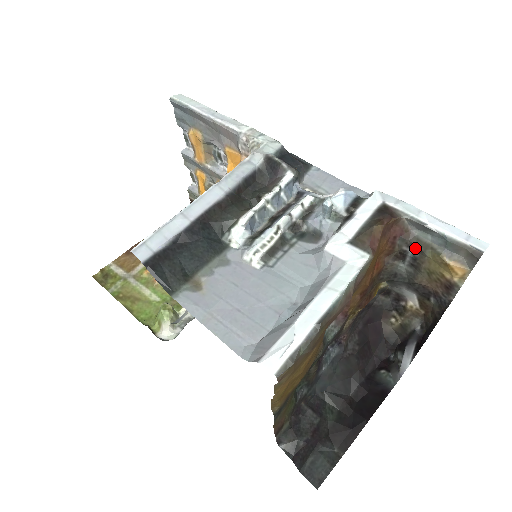
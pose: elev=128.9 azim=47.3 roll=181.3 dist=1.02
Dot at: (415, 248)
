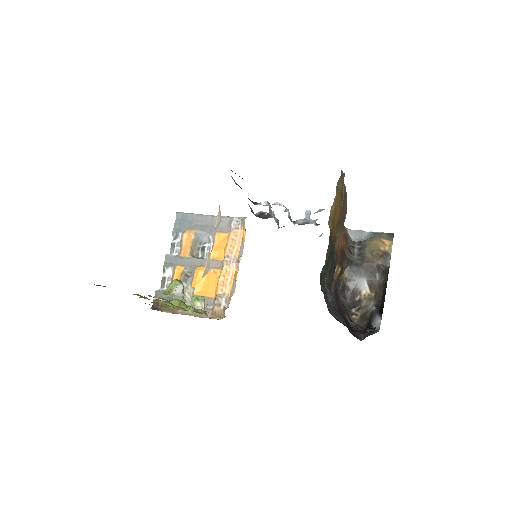
Dot at: (358, 244)
